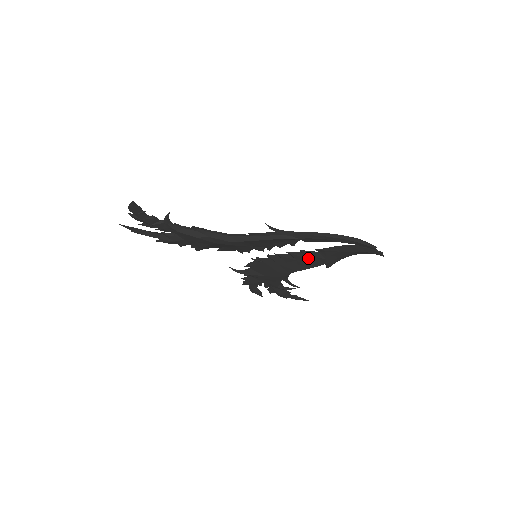
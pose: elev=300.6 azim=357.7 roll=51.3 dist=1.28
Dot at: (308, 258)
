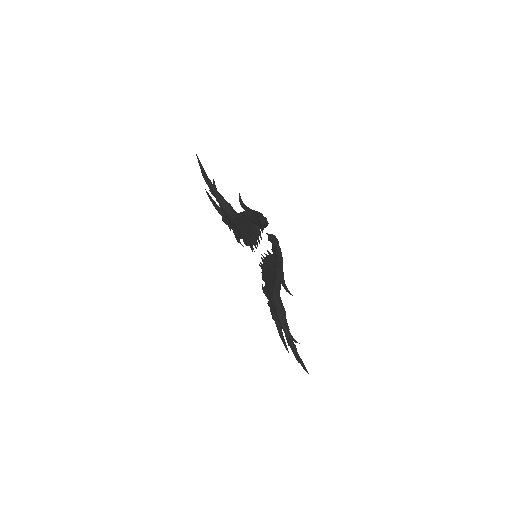
Dot at: (272, 265)
